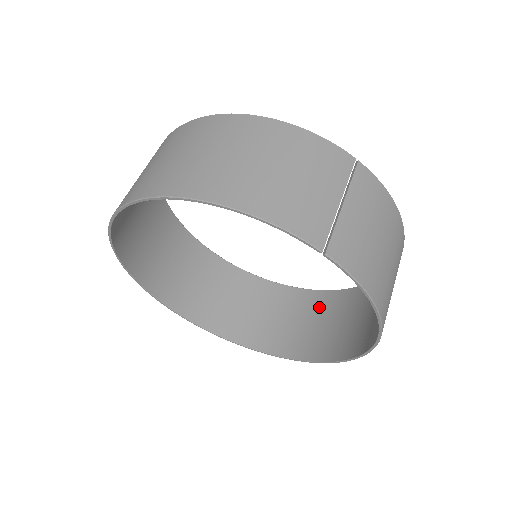
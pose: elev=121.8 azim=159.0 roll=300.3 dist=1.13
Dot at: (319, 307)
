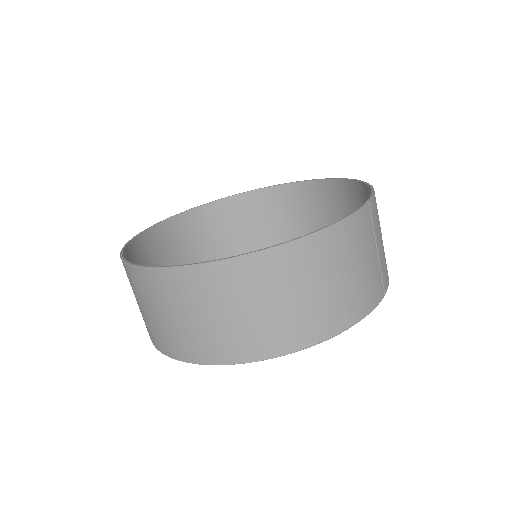
Dot at: (258, 208)
